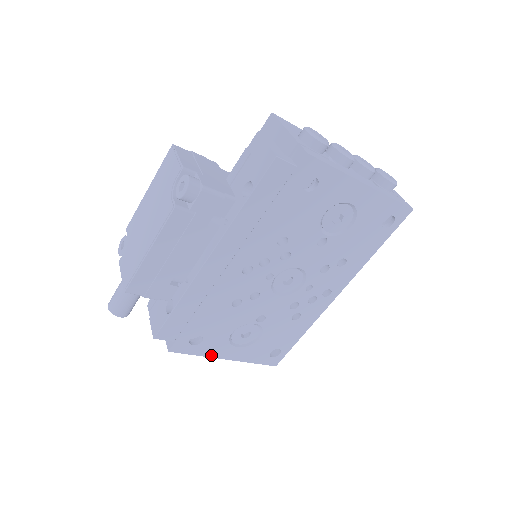
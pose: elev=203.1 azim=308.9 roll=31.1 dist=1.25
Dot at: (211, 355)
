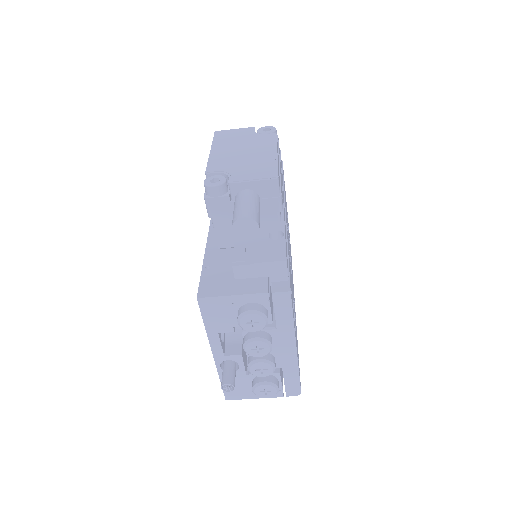
Dot at: (294, 329)
